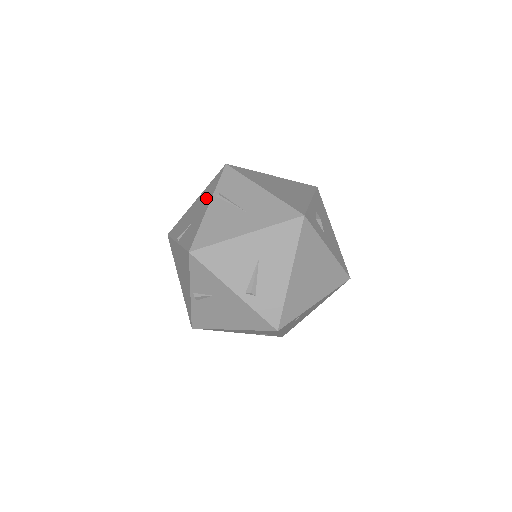
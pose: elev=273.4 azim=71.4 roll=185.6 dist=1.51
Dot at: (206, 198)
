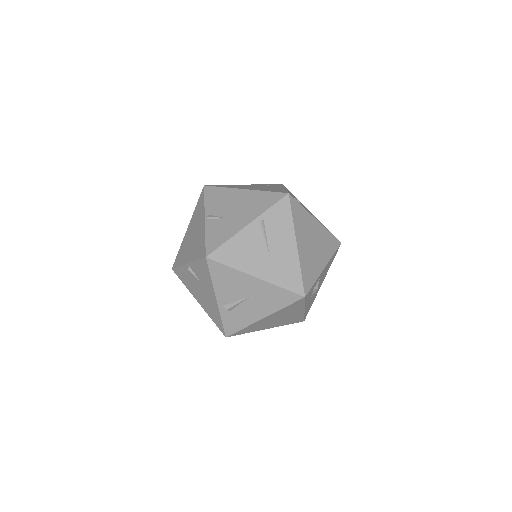
Dot at: (252, 209)
